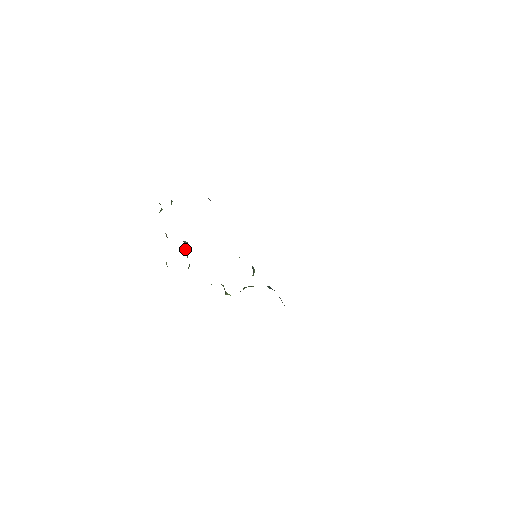
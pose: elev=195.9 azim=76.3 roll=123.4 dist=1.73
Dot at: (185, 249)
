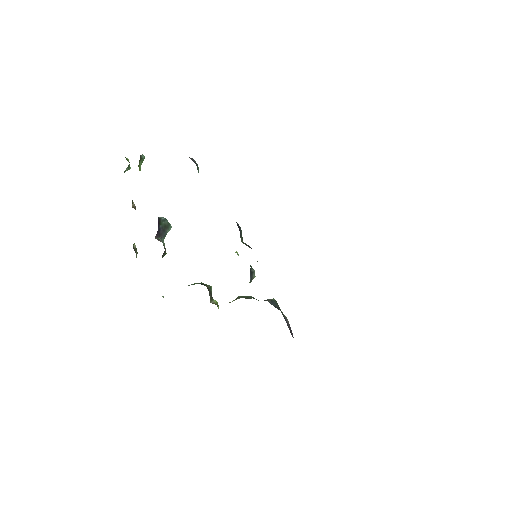
Dot at: (159, 230)
